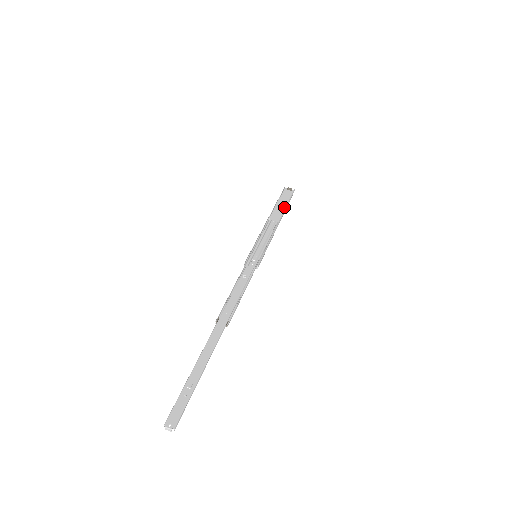
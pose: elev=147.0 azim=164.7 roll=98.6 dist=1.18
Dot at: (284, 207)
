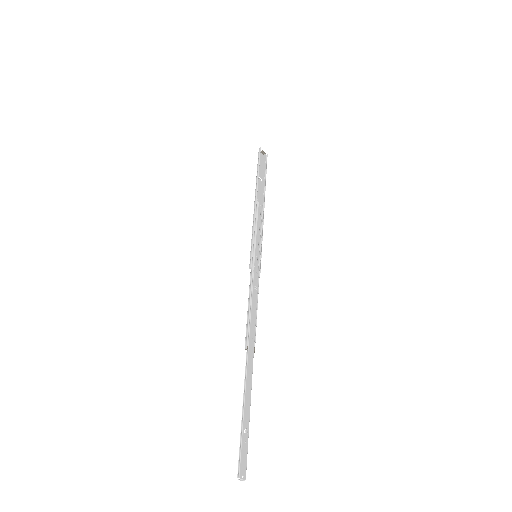
Dot at: (263, 181)
